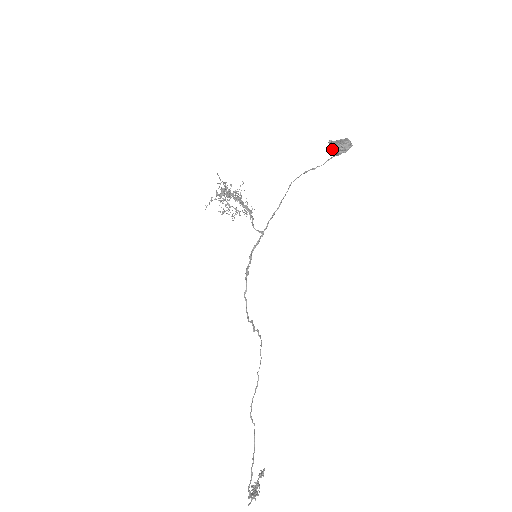
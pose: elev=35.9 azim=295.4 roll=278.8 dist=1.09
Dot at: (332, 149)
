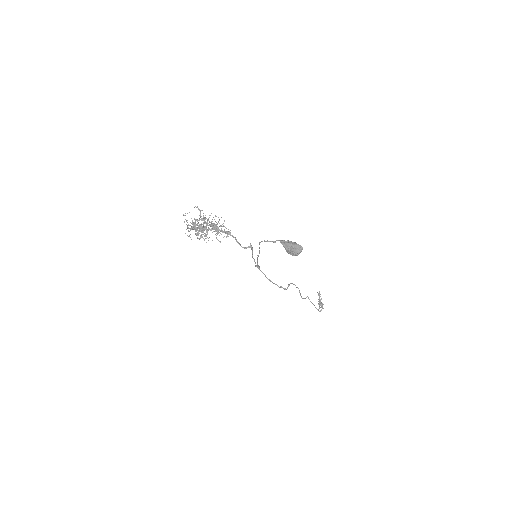
Dot at: occluded
